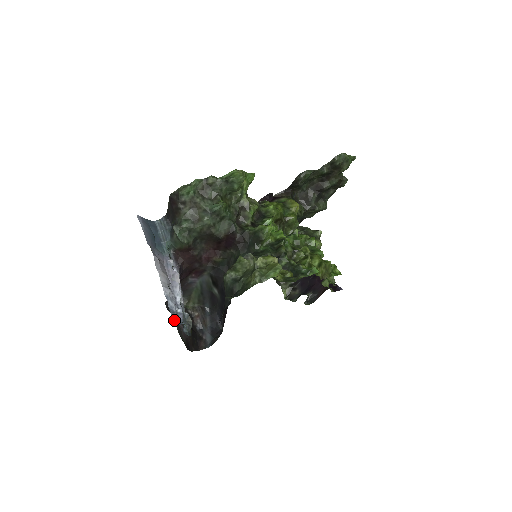
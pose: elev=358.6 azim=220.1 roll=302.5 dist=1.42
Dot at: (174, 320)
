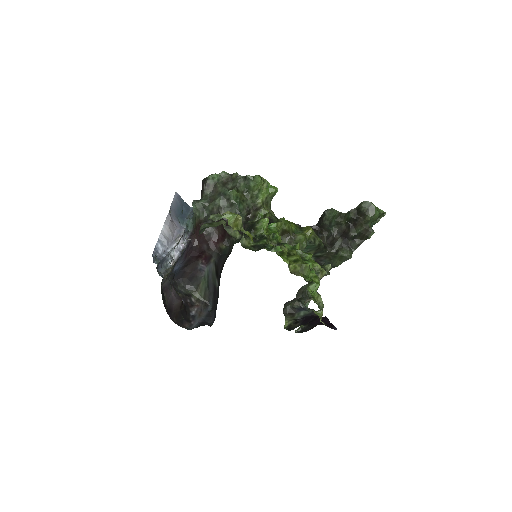
Dot at: (153, 255)
